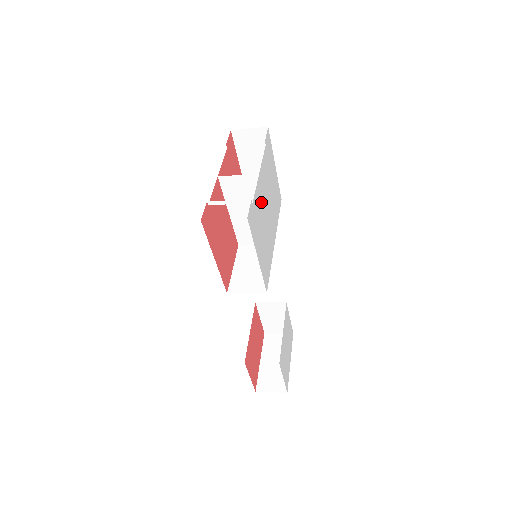
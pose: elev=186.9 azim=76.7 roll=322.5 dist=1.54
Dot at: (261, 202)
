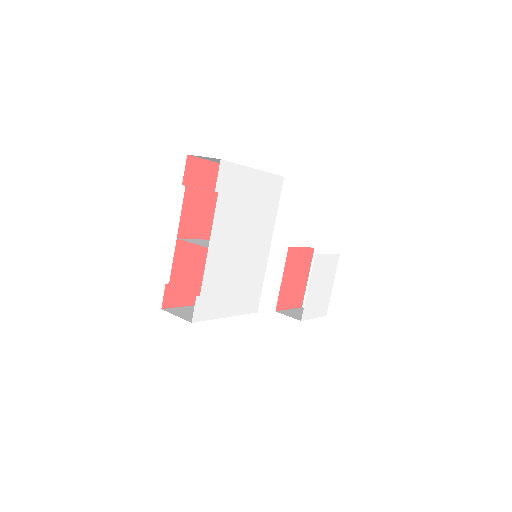
Dot at: (222, 264)
